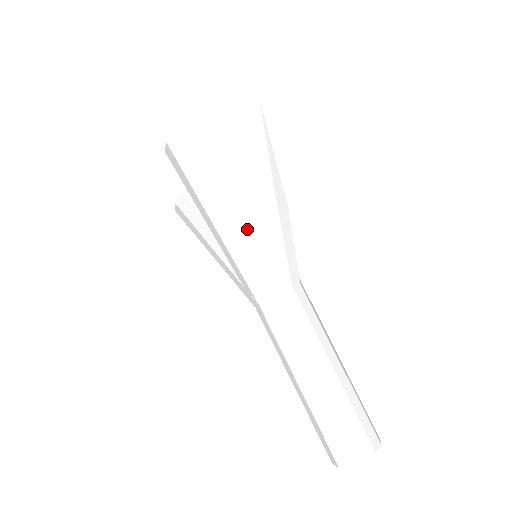
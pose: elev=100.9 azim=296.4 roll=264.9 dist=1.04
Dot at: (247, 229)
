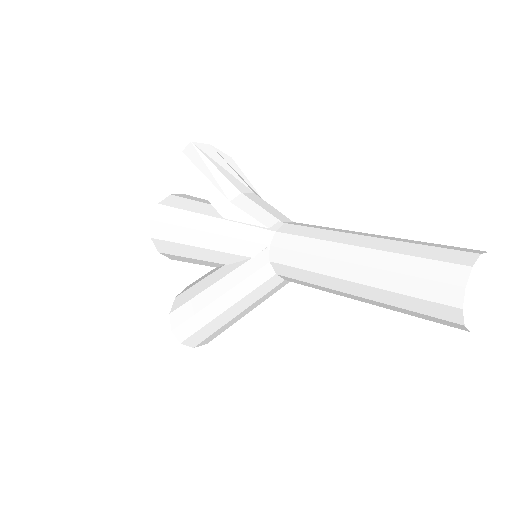
Dot at: (232, 203)
